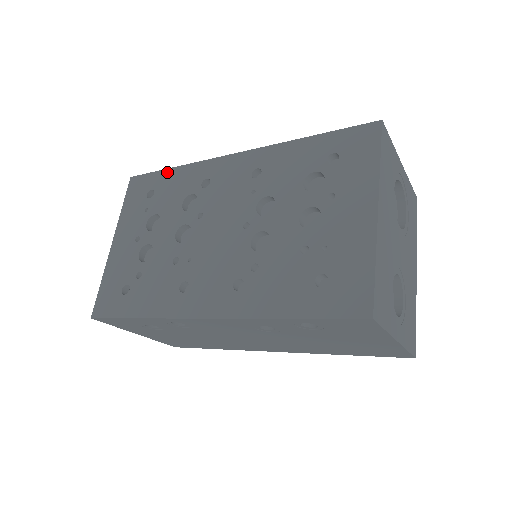
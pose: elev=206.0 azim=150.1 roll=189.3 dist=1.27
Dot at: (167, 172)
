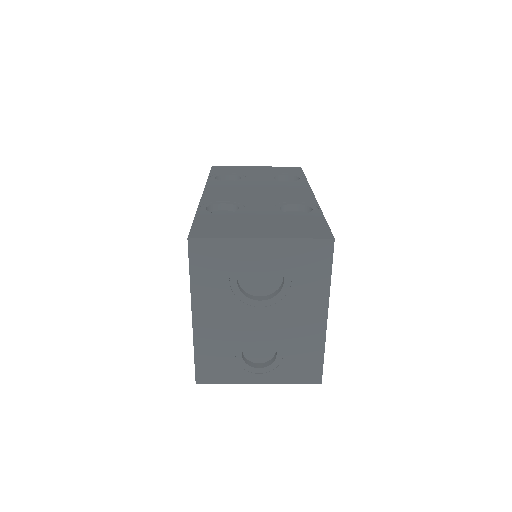
Dot at: occluded
